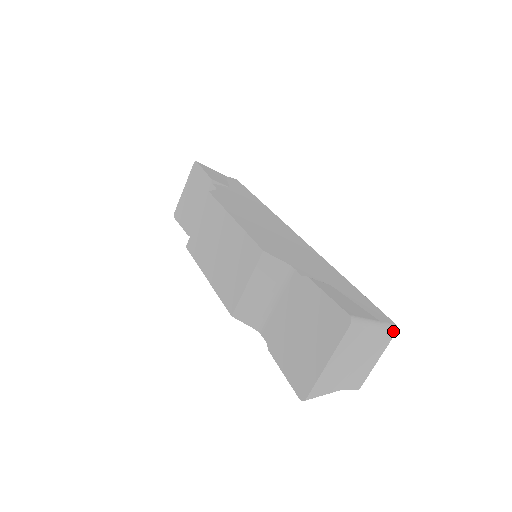
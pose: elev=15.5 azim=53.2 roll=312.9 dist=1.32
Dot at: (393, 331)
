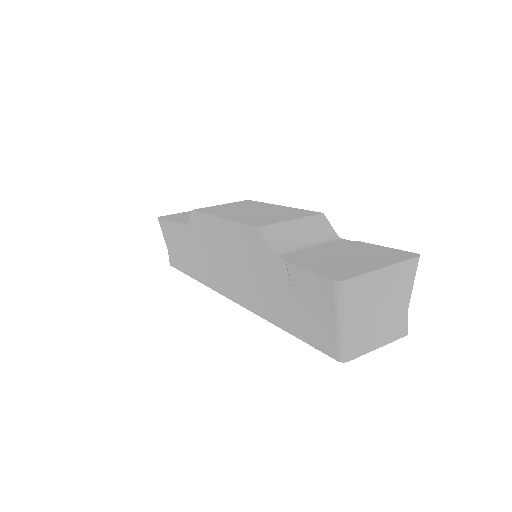
Dot at: (407, 330)
